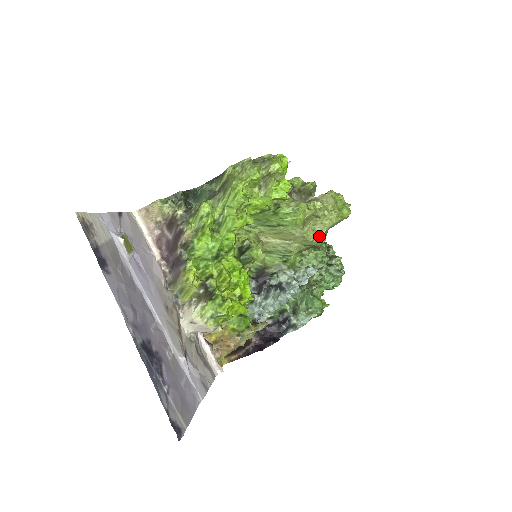
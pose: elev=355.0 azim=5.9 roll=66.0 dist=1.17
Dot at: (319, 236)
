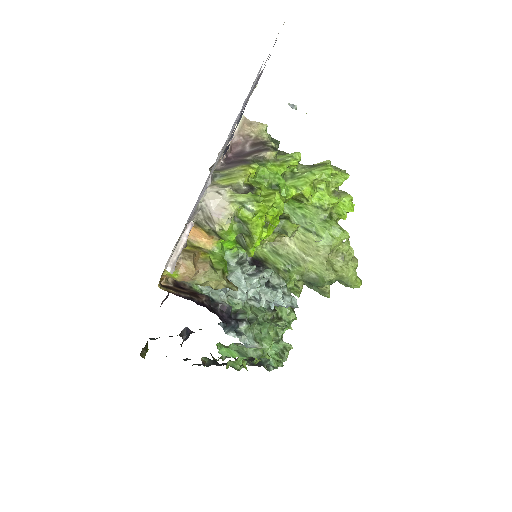
Dot at: (333, 272)
